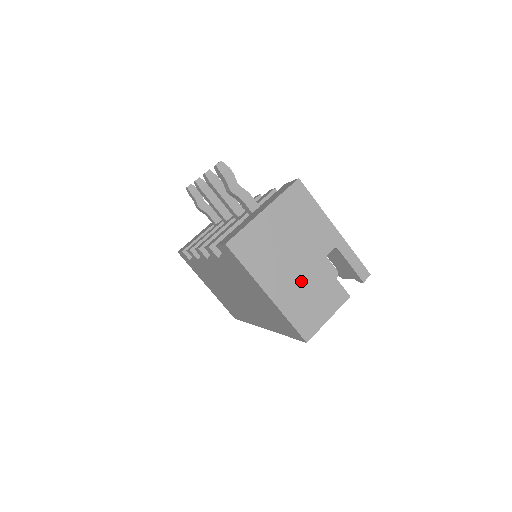
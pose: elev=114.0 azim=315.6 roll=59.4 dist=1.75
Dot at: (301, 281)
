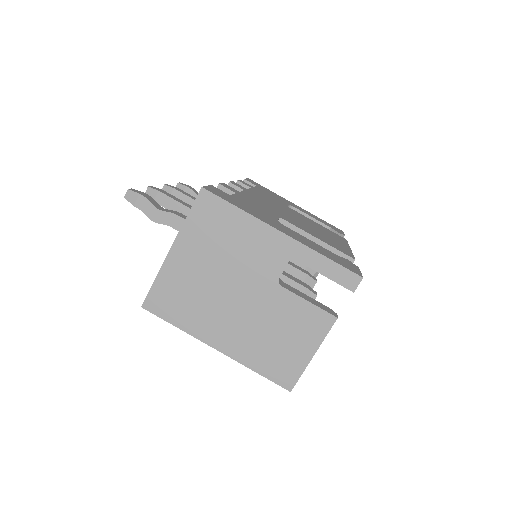
Dot at: (255, 320)
